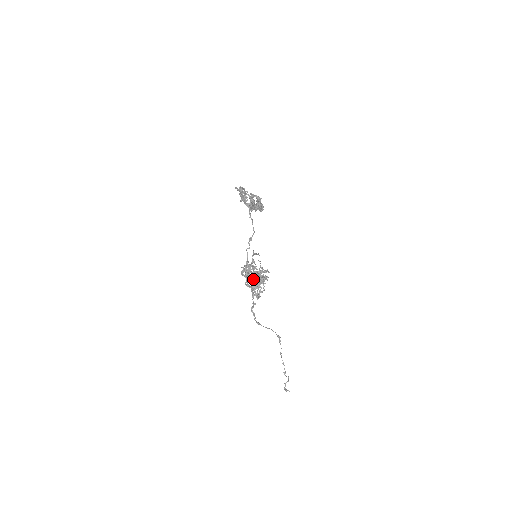
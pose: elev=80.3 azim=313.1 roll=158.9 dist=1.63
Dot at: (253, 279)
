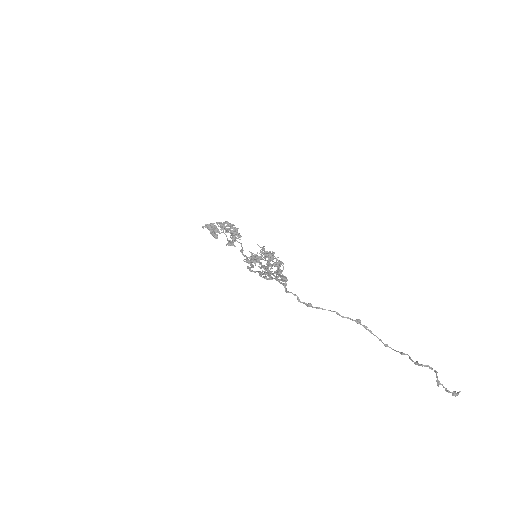
Dot at: (268, 274)
